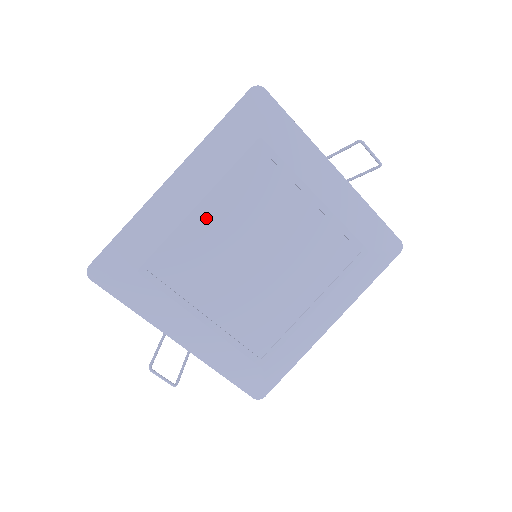
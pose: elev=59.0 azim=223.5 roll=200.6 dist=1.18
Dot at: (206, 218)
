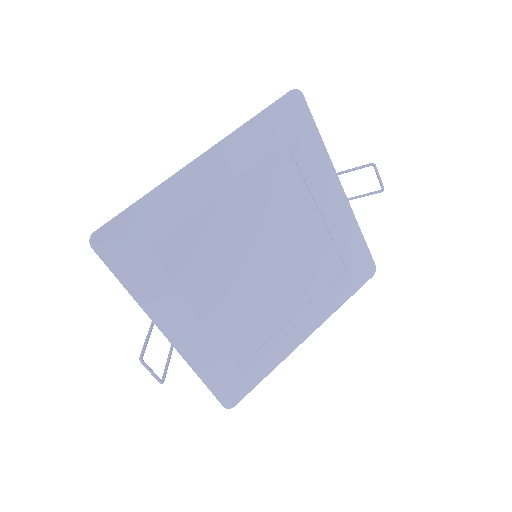
Dot at: (227, 206)
